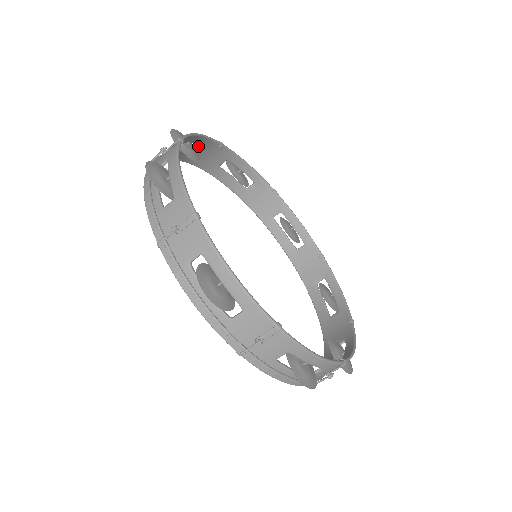
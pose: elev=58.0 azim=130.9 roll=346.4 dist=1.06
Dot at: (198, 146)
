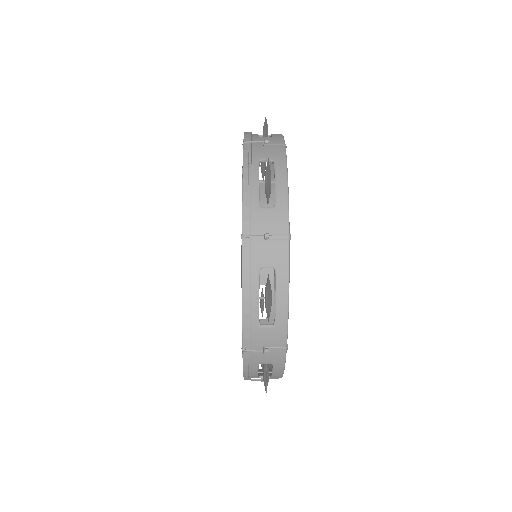
Dot at: occluded
